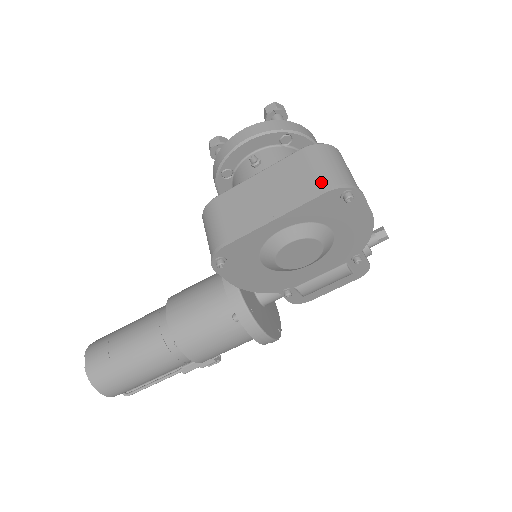
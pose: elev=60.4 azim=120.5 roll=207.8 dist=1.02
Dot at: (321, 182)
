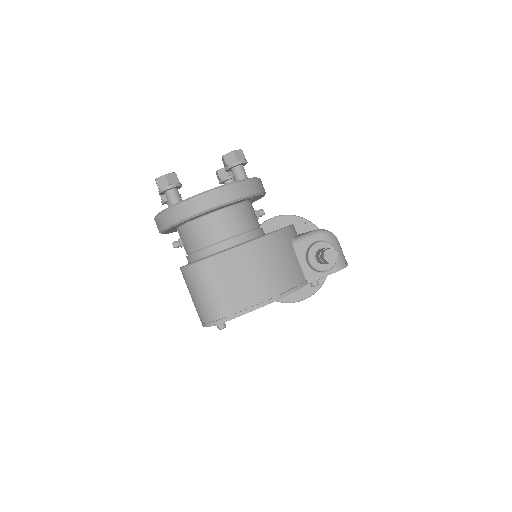
Dot at: (198, 314)
